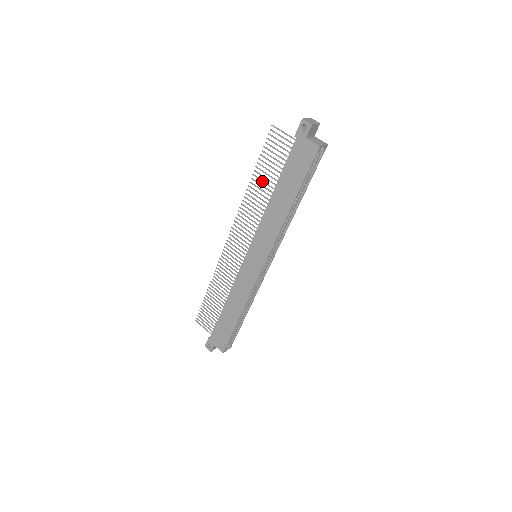
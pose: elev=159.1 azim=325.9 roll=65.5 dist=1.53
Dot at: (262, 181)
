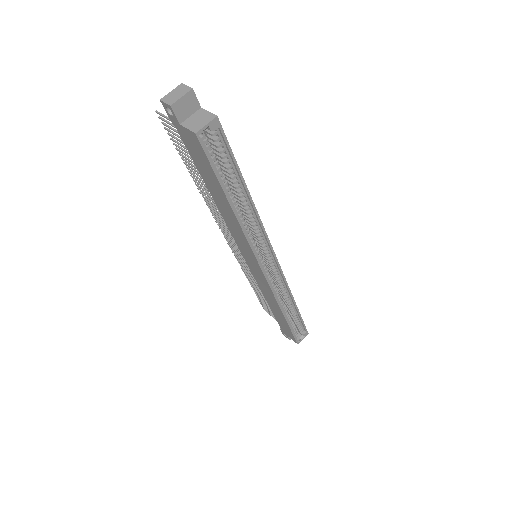
Dot at: occluded
